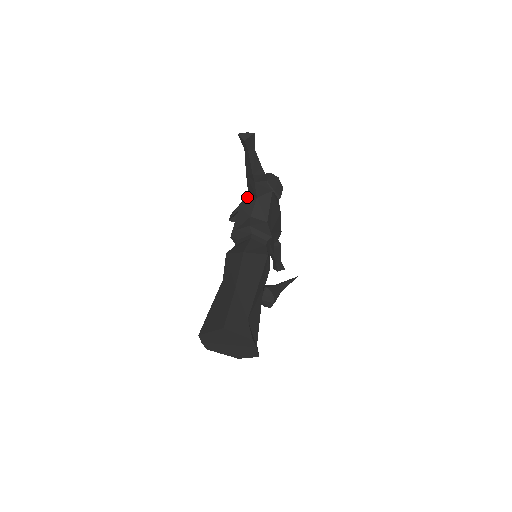
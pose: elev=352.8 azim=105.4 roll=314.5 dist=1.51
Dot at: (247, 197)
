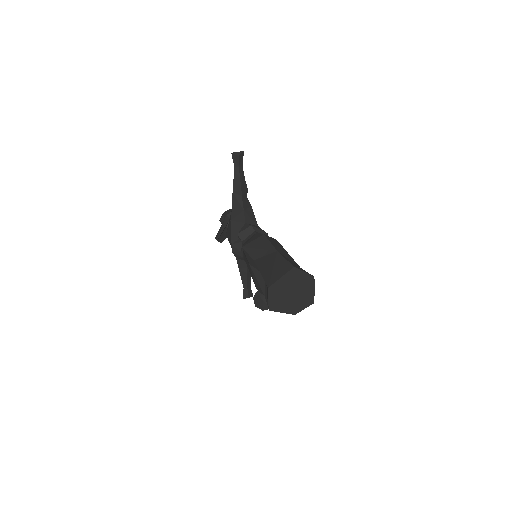
Dot at: (234, 213)
